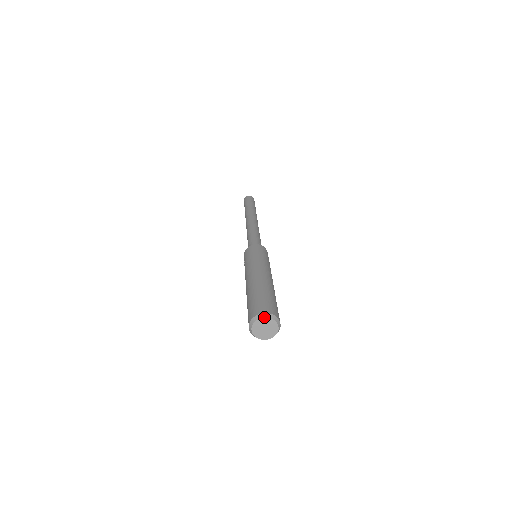
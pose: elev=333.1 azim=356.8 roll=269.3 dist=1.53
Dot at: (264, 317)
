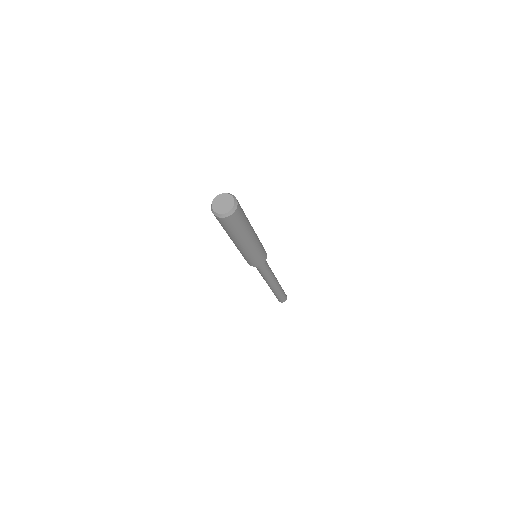
Dot at: (227, 193)
